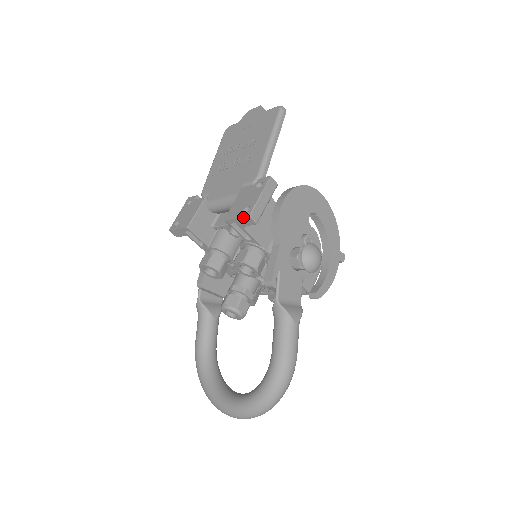
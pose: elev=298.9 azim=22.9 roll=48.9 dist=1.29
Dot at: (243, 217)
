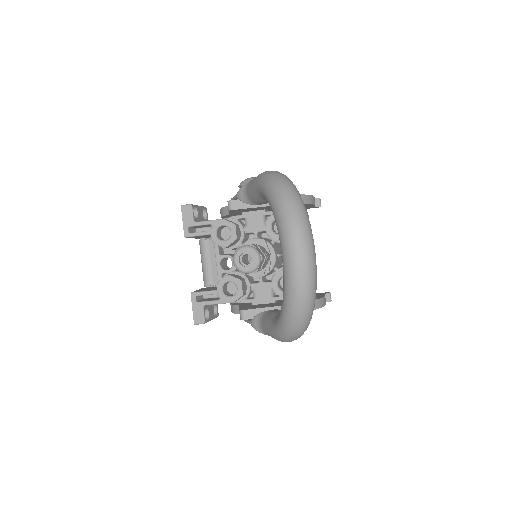
Dot at: (182, 213)
